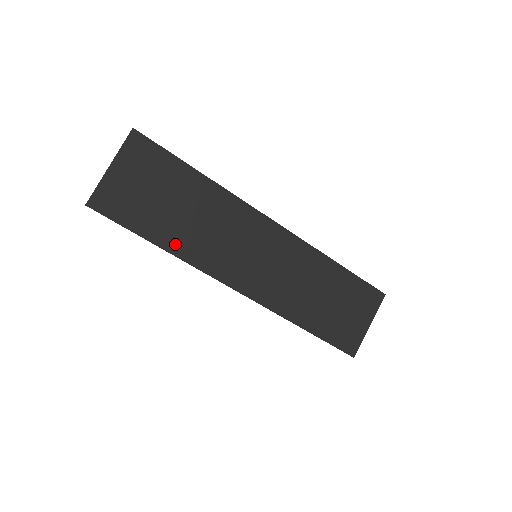
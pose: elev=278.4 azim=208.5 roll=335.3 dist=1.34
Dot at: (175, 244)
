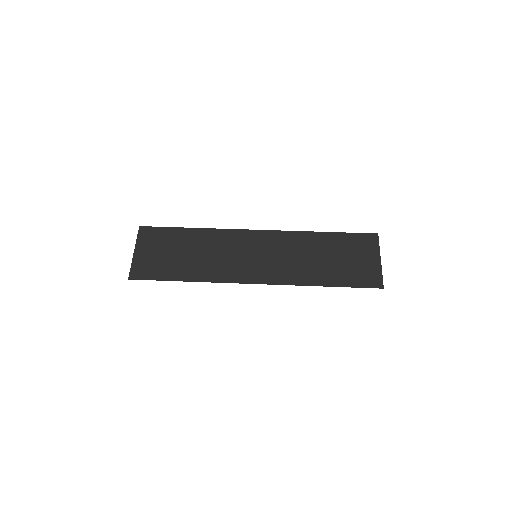
Dot at: (195, 275)
